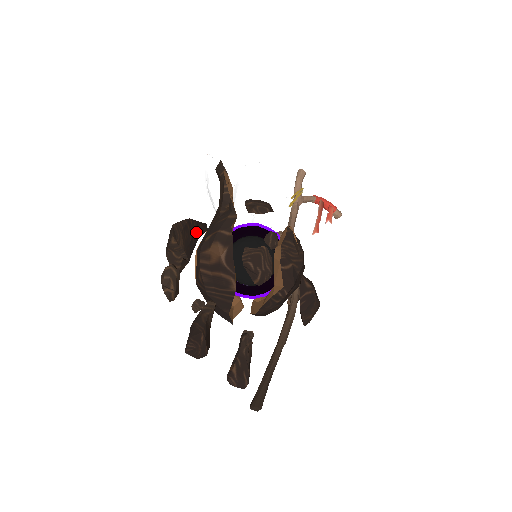
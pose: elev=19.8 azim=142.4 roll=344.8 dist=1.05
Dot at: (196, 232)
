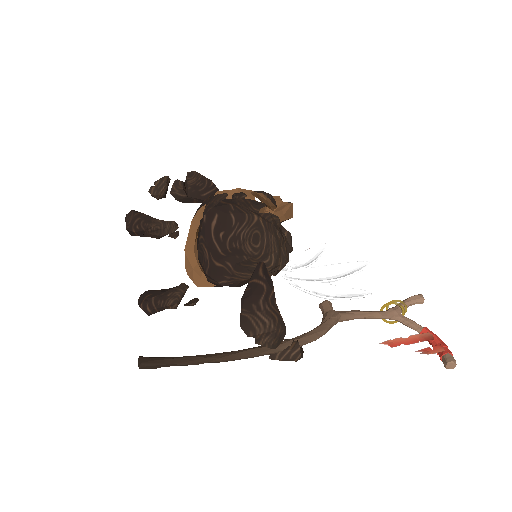
Dot at: occluded
